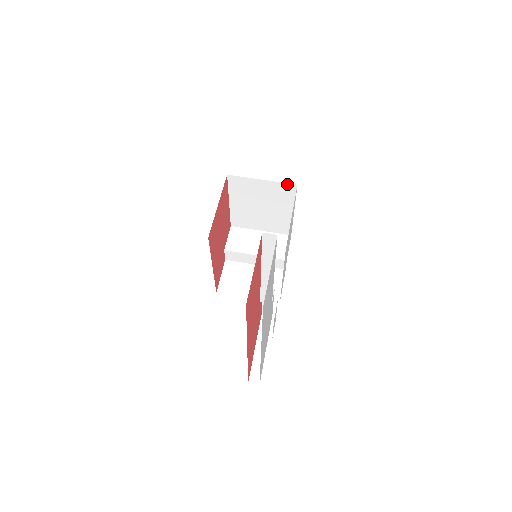
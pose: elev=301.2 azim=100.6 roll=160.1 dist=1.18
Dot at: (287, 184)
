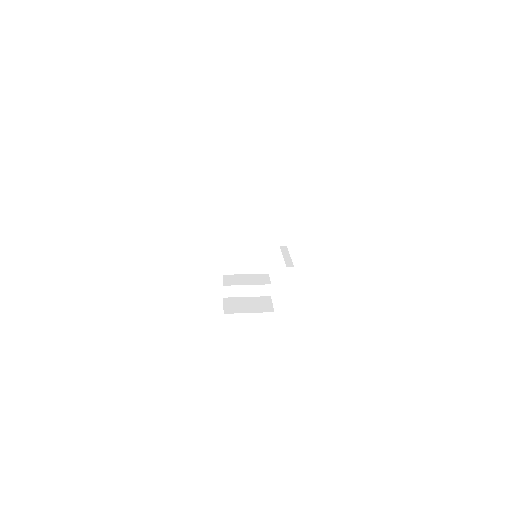
Dot at: (263, 222)
